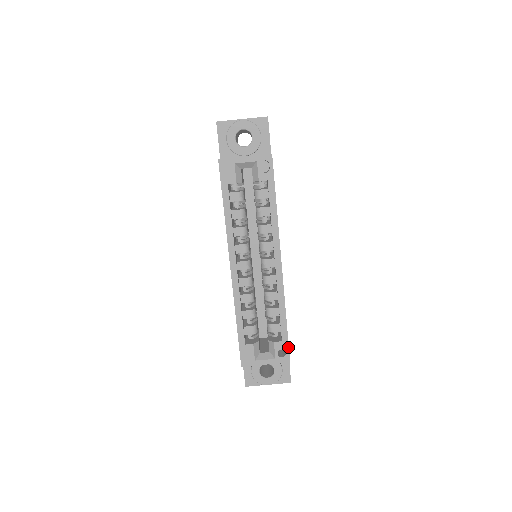
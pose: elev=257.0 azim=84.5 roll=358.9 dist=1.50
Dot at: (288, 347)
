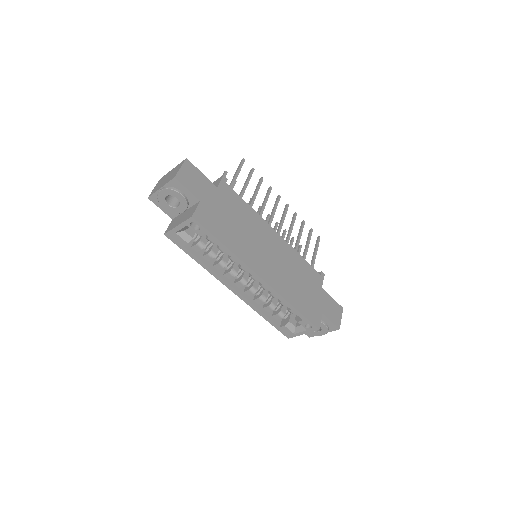
Dot at: (310, 322)
